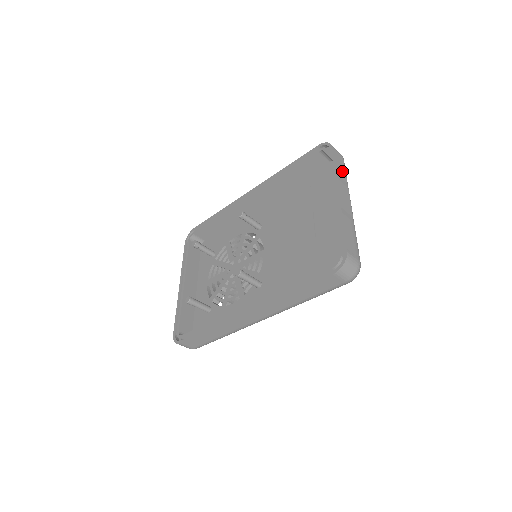
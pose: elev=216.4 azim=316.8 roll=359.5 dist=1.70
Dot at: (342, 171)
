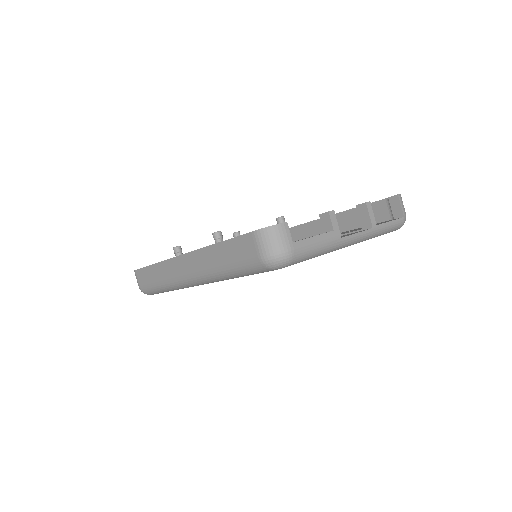
Dot at: (388, 221)
